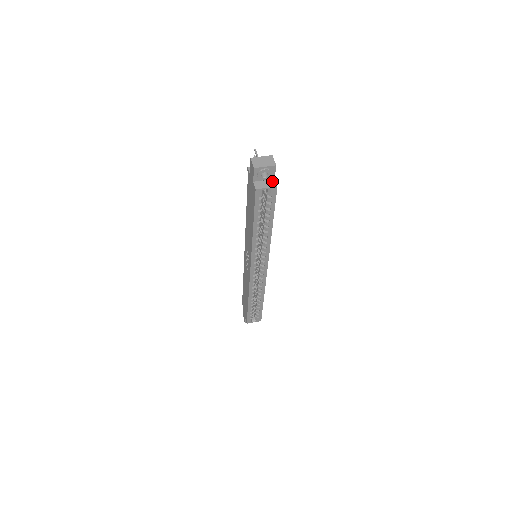
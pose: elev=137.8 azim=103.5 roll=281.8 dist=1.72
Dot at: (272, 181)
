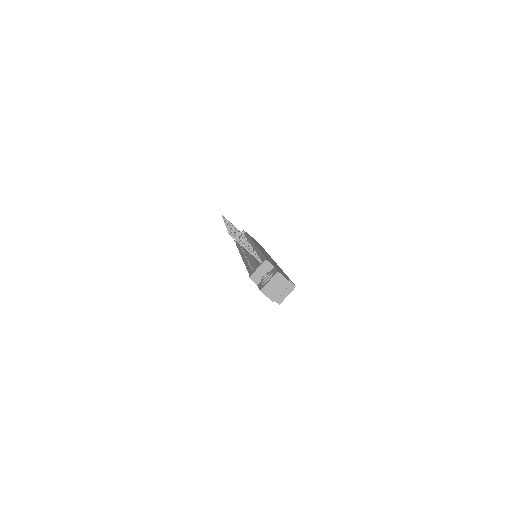
Dot at: occluded
